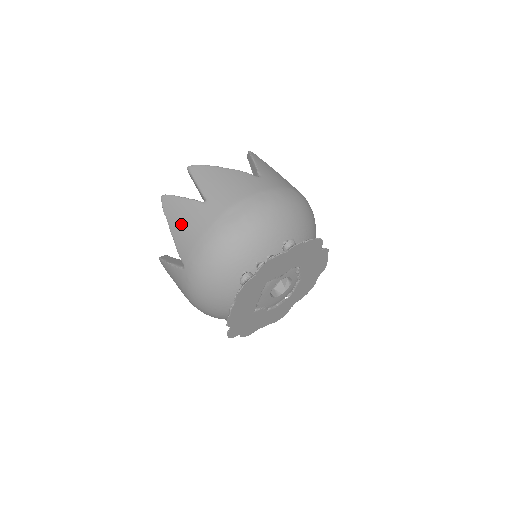
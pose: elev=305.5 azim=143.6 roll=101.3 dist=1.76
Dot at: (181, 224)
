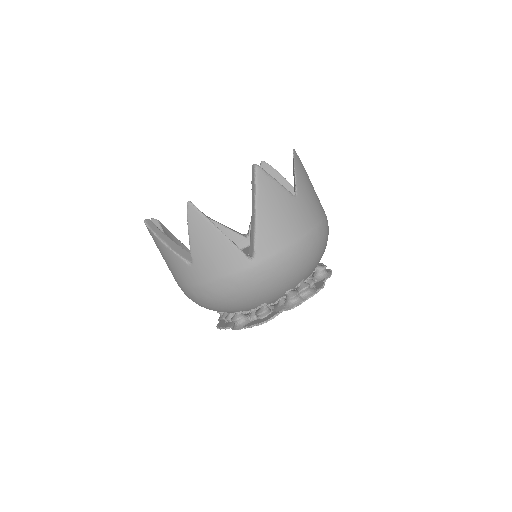
Dot at: occluded
